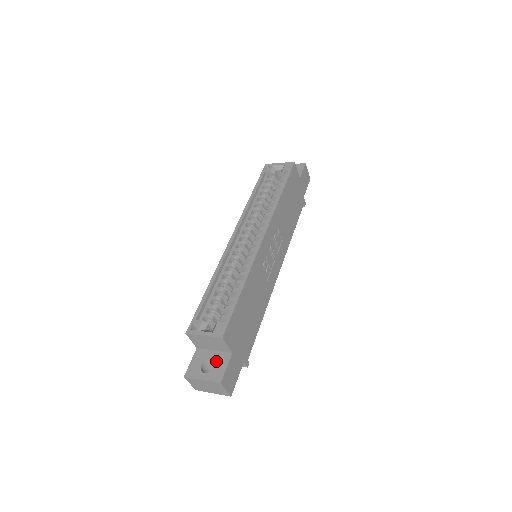
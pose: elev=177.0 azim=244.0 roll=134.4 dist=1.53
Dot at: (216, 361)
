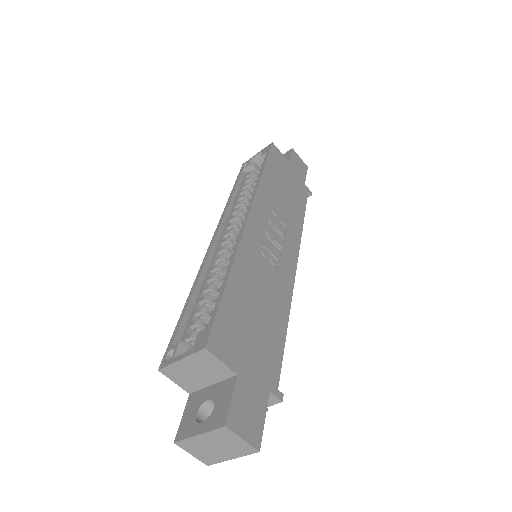
Dot at: (216, 398)
